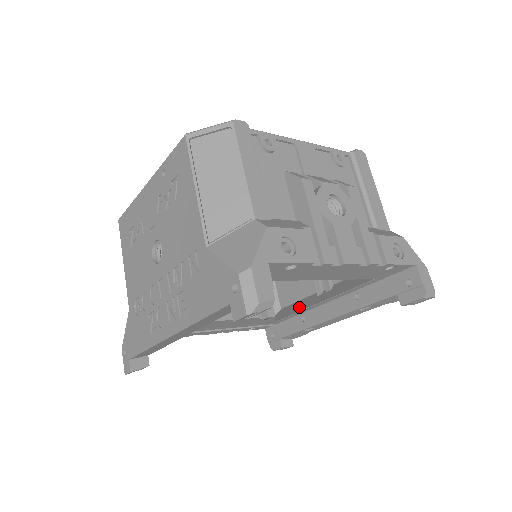
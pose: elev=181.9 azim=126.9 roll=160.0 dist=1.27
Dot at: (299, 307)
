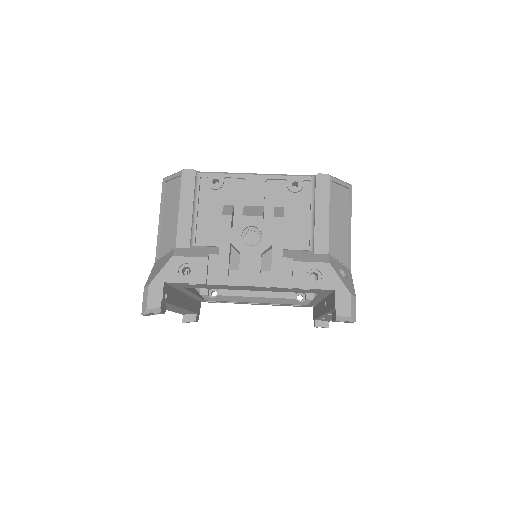
Dot at: occluded
